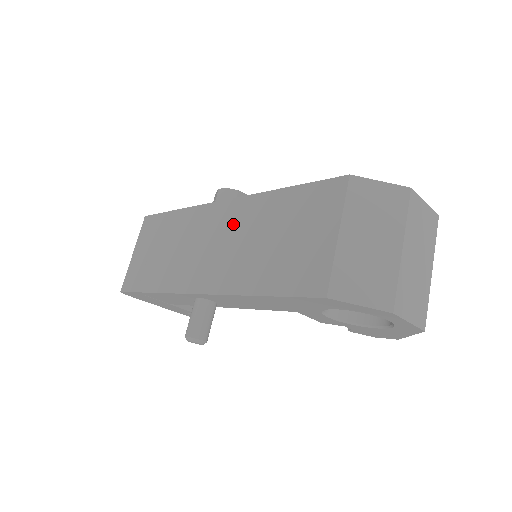
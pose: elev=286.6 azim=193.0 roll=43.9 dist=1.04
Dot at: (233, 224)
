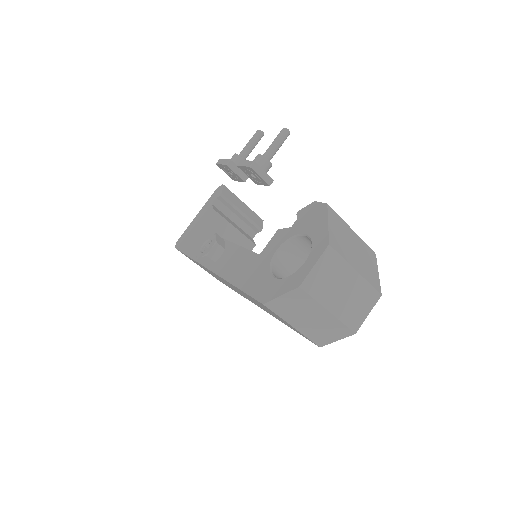
Dot at: occluded
